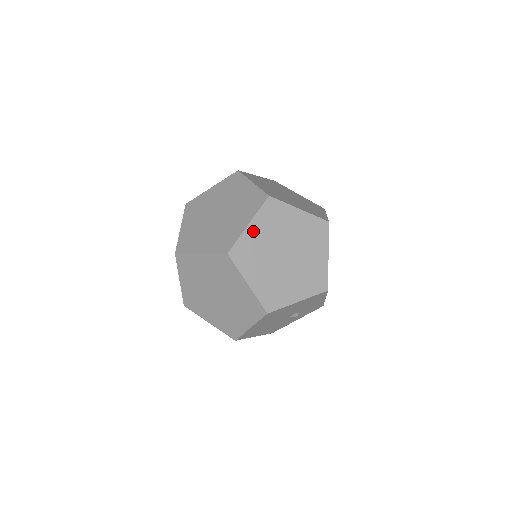
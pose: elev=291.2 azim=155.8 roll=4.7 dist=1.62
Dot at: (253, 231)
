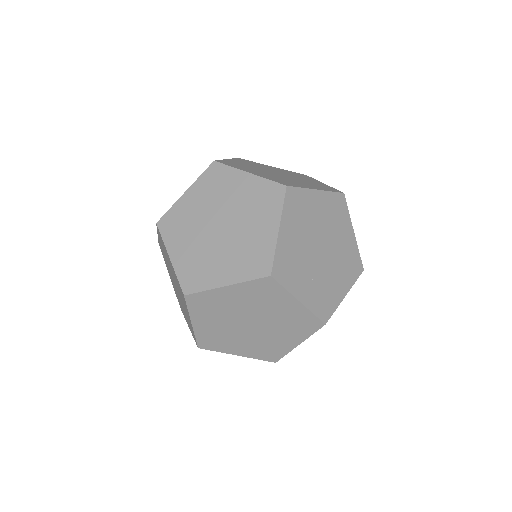
Dot at: (285, 236)
